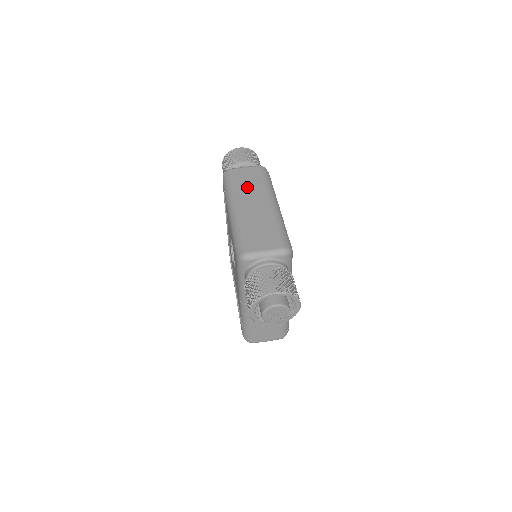
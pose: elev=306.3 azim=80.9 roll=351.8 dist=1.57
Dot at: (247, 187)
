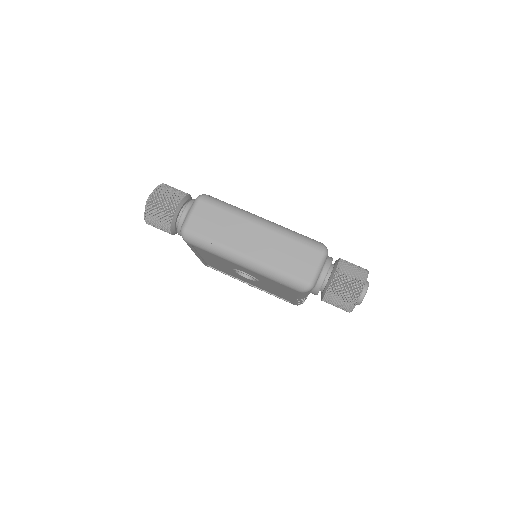
Dot at: (224, 231)
